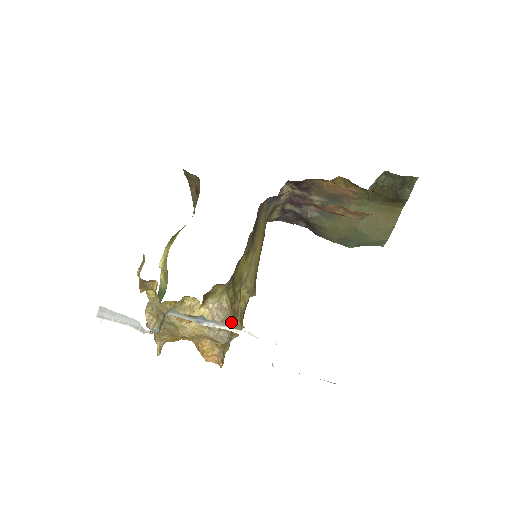
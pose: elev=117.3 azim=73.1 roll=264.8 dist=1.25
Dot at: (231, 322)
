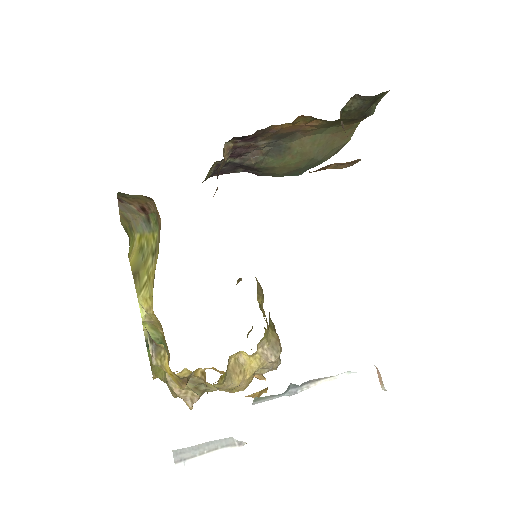
Dot at: occluded
